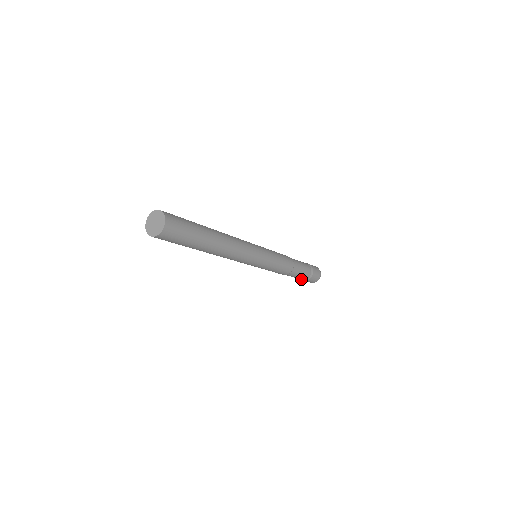
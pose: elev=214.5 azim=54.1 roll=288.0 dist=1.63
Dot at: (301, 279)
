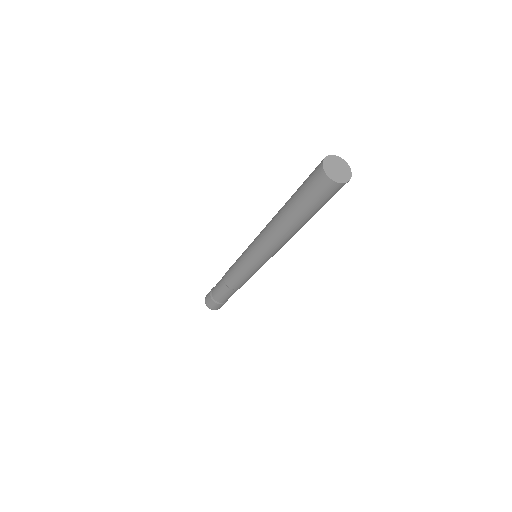
Dot at: (219, 301)
